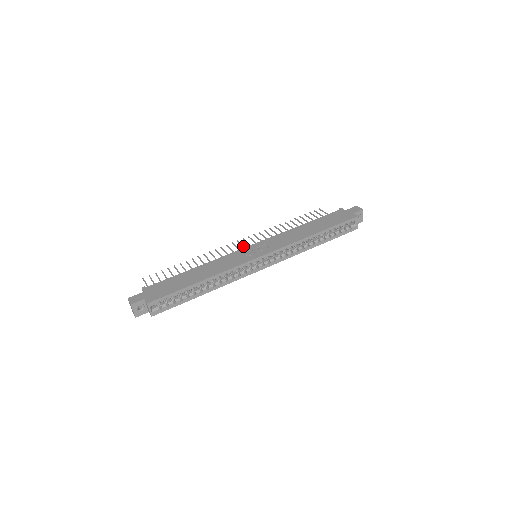
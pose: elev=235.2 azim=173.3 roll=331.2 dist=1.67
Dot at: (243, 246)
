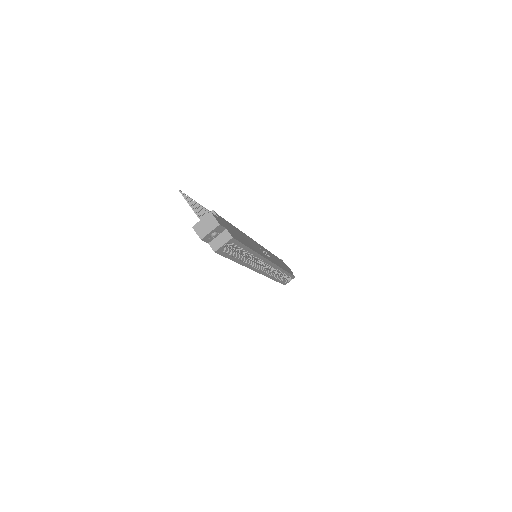
Dot at: occluded
